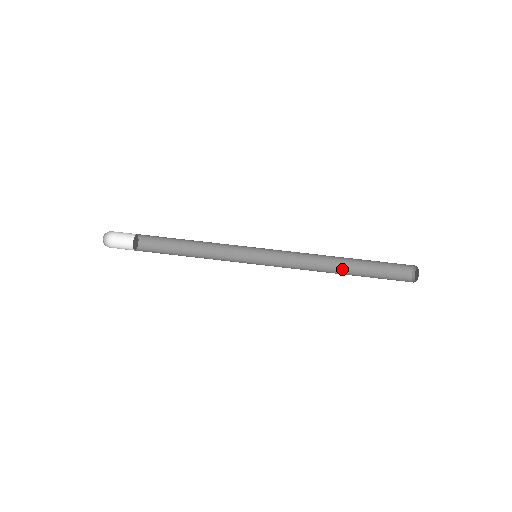
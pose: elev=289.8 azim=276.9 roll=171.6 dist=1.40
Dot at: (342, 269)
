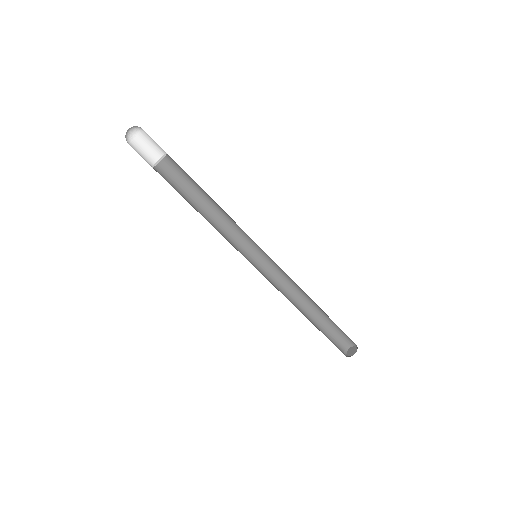
Dot at: (315, 305)
